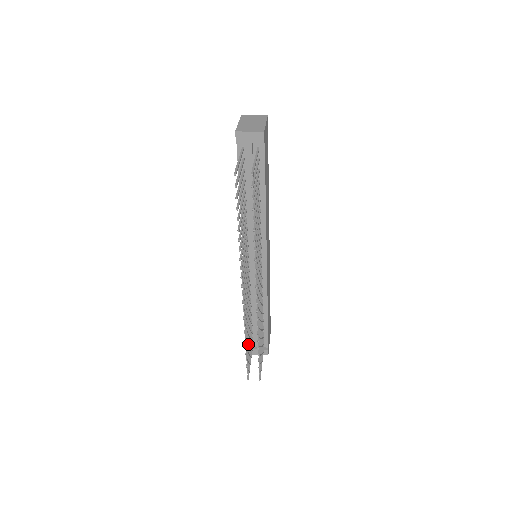
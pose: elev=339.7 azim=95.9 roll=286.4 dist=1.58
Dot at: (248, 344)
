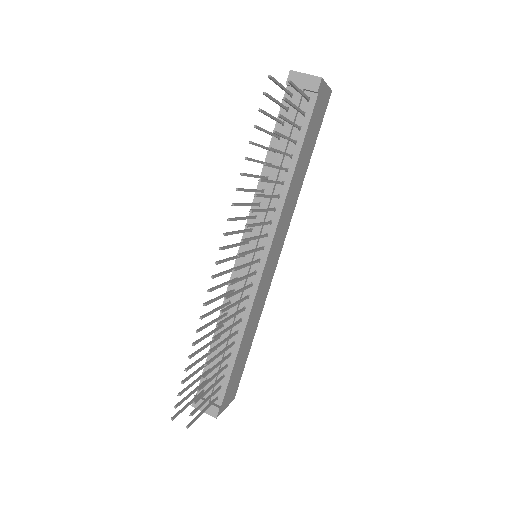
Dot at: (195, 364)
